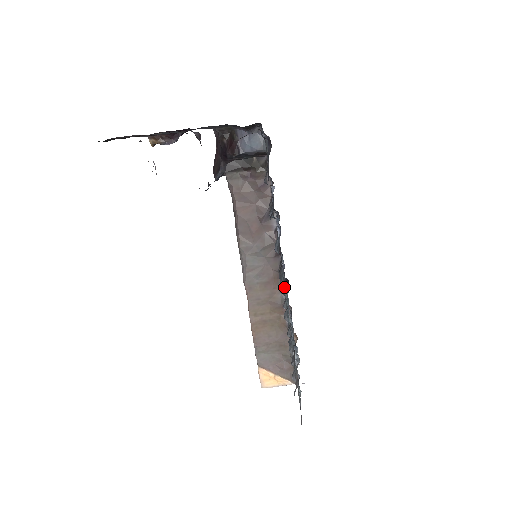
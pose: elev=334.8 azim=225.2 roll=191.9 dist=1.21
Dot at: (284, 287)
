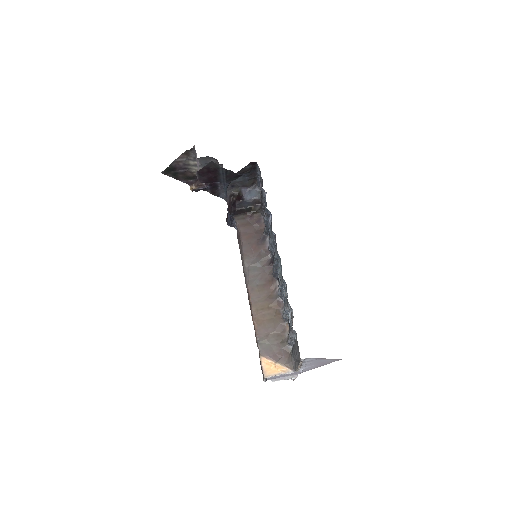
Dot at: (277, 287)
